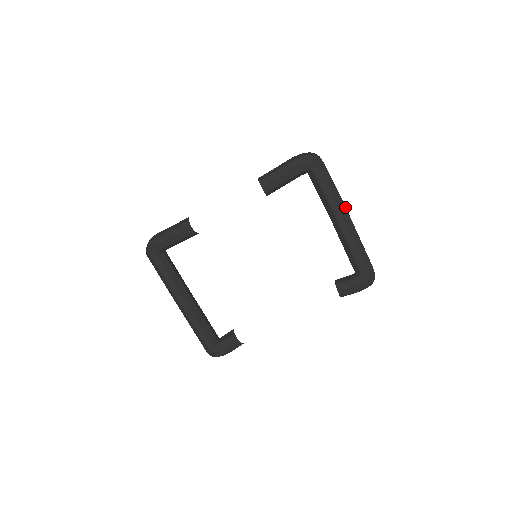
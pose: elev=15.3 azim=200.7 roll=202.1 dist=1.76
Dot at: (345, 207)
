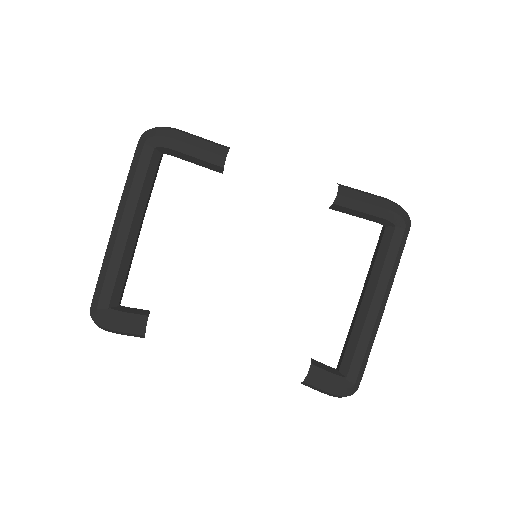
Dot at: occluded
